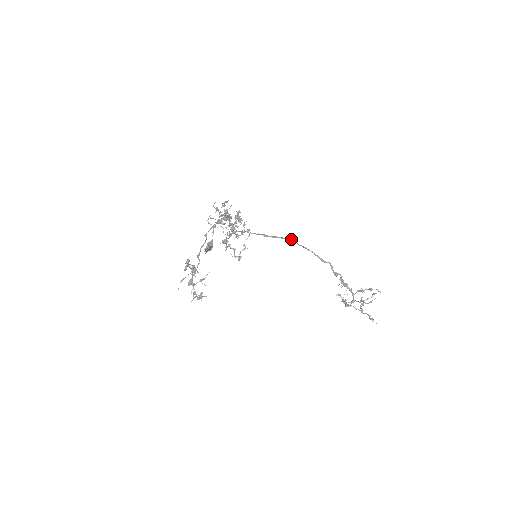
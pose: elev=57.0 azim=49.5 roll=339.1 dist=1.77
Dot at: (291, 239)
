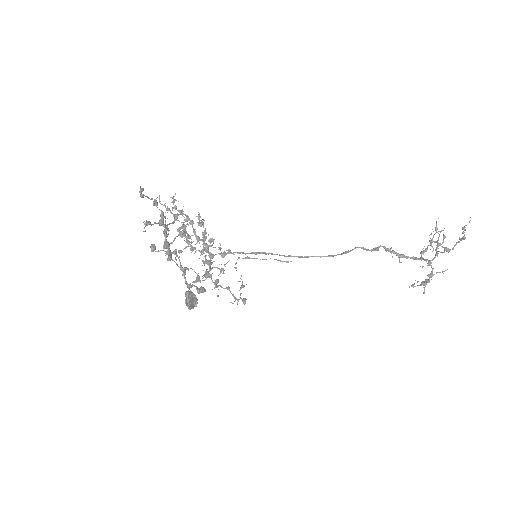
Dot at: (292, 256)
